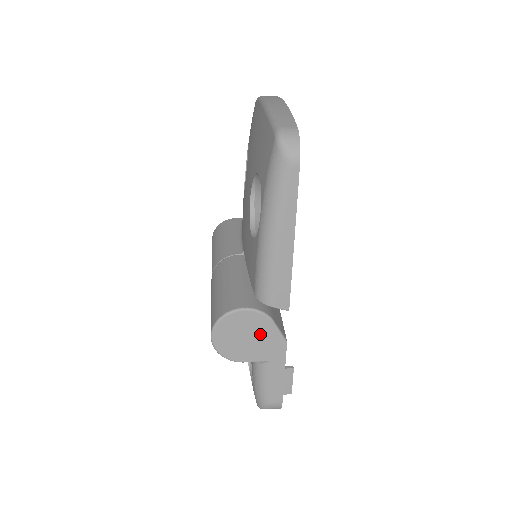
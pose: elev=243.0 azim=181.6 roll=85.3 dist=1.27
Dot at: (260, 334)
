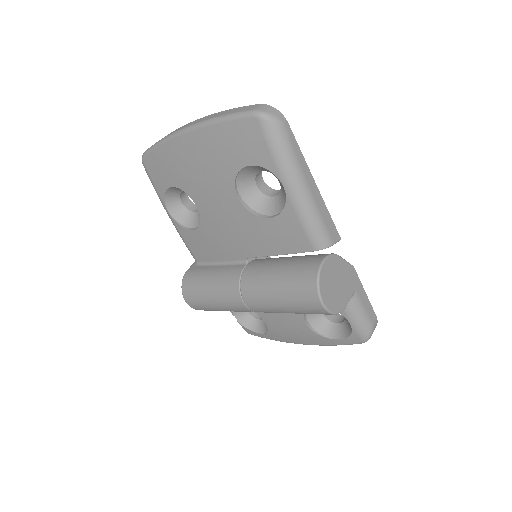
Dot at: (340, 273)
